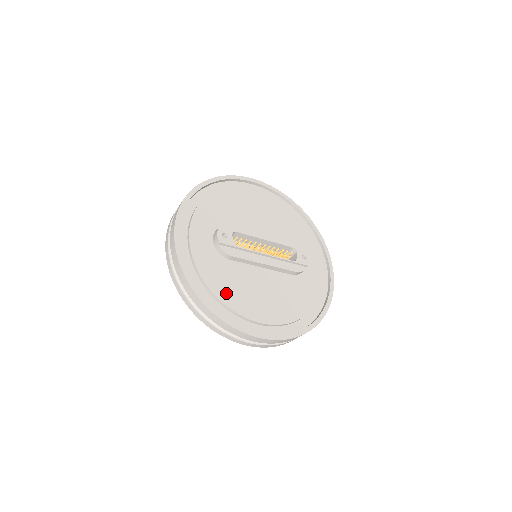
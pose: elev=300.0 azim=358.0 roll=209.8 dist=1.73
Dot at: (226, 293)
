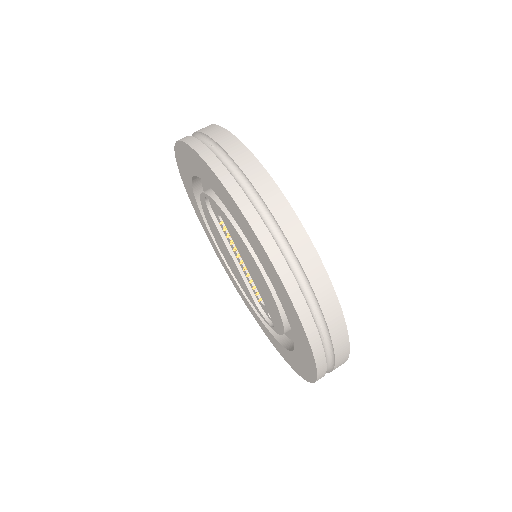
Dot at: occluded
